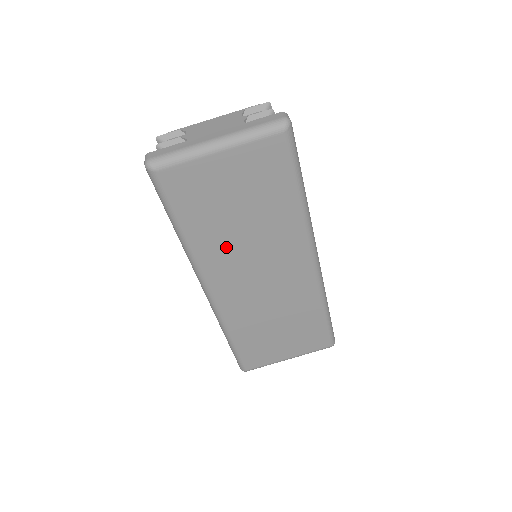
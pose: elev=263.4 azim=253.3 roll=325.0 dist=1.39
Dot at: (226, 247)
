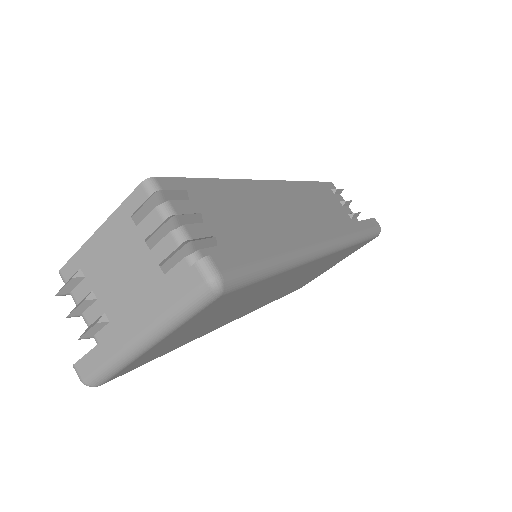
Dot at: (225, 319)
